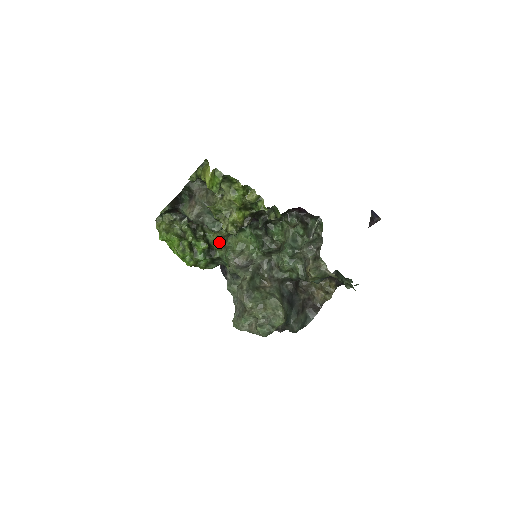
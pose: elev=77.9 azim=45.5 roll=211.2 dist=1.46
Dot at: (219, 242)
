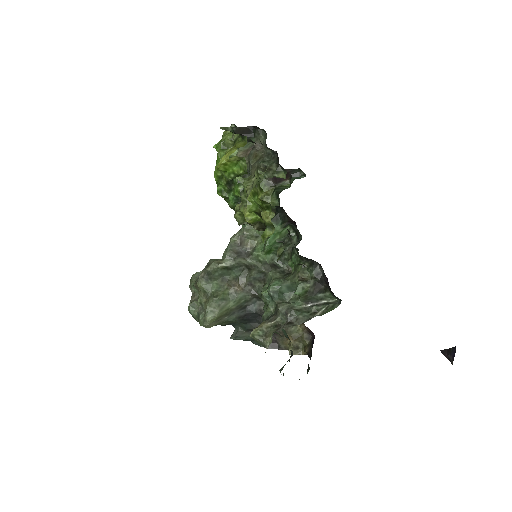
Dot at: occluded
